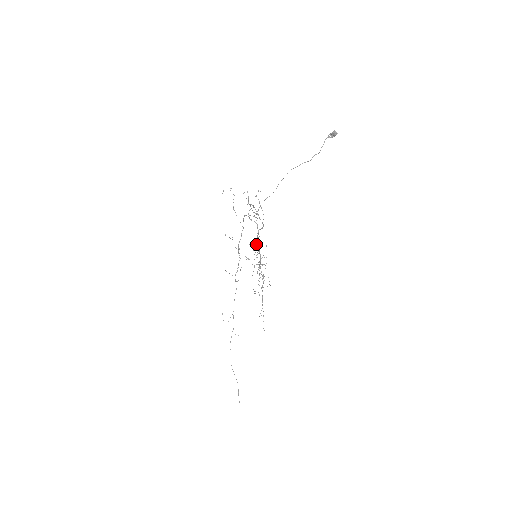
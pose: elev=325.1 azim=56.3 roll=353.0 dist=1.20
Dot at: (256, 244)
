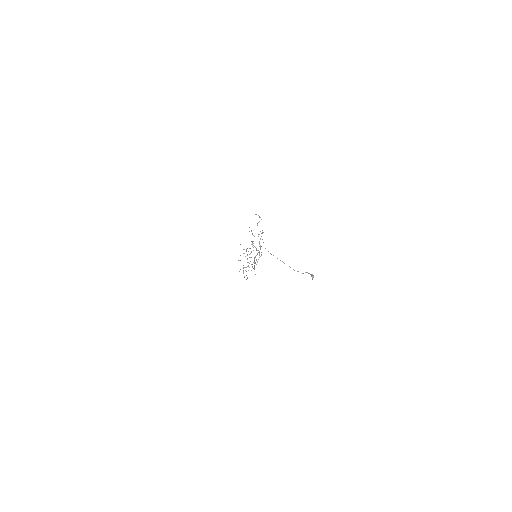
Dot at: occluded
